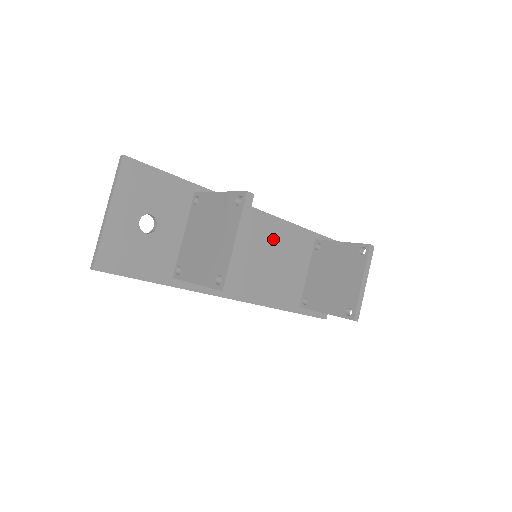
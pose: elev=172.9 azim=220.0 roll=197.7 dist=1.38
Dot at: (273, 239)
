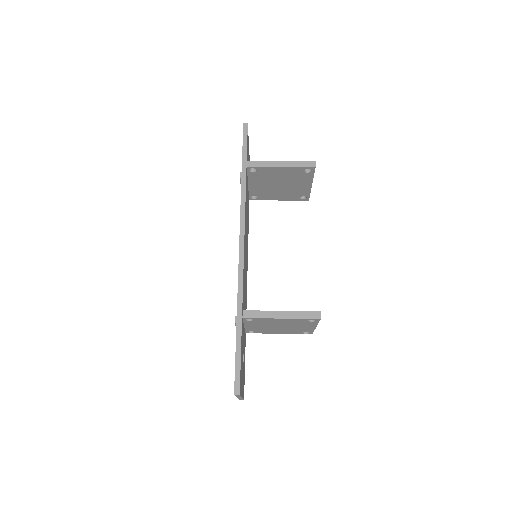
Dot at: occluded
